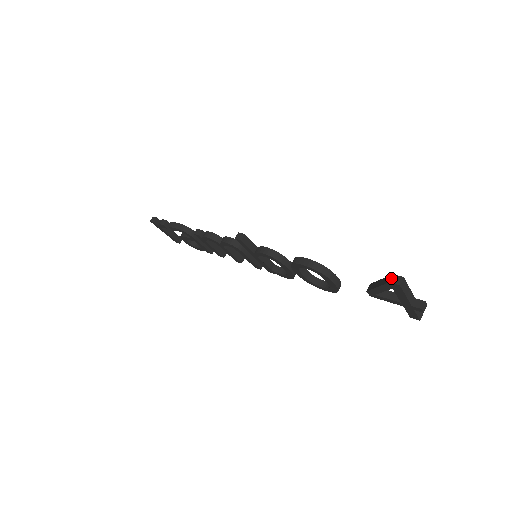
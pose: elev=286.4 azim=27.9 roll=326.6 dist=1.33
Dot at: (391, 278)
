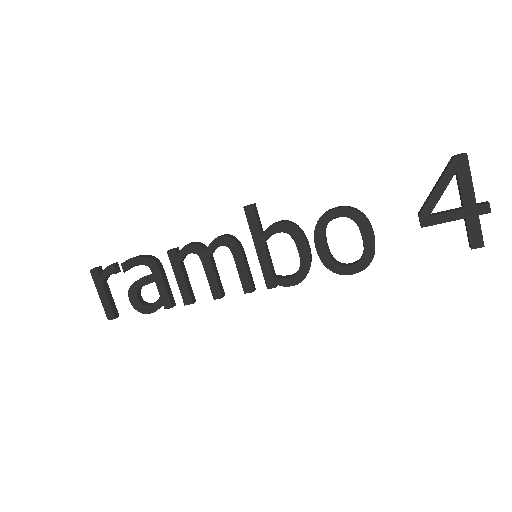
Dot at: occluded
